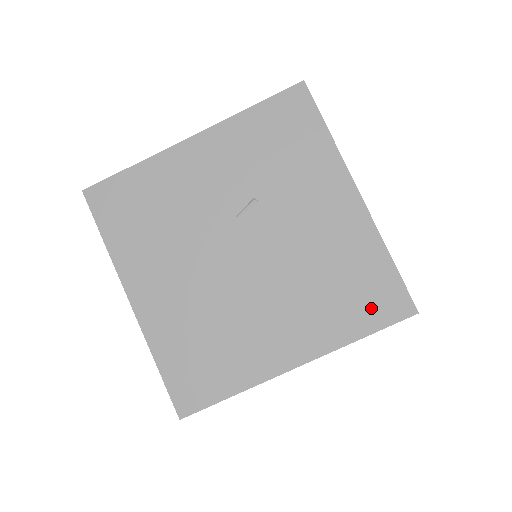
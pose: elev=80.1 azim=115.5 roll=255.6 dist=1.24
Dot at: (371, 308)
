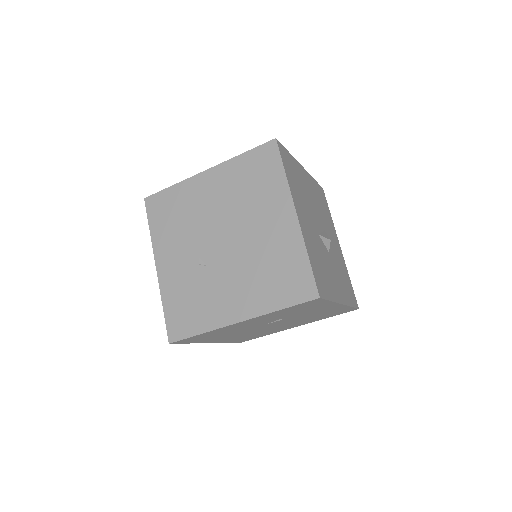
Dot at: occluded
